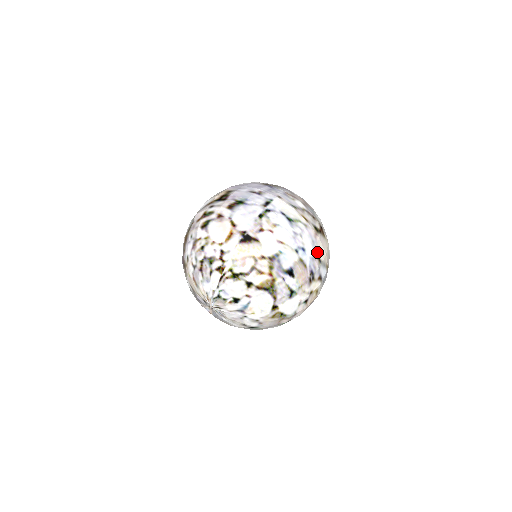
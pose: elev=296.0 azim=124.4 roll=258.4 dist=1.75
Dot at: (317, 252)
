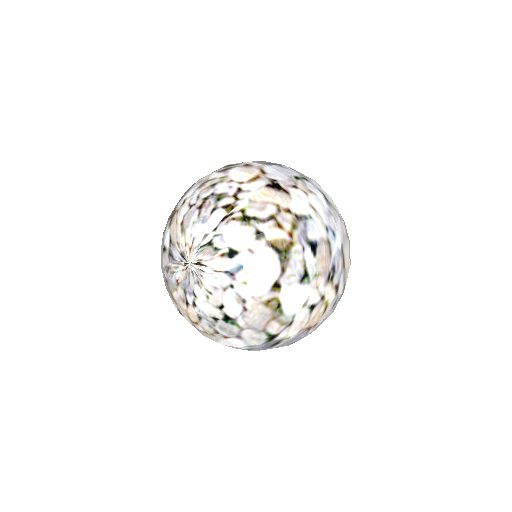
Dot at: (344, 252)
